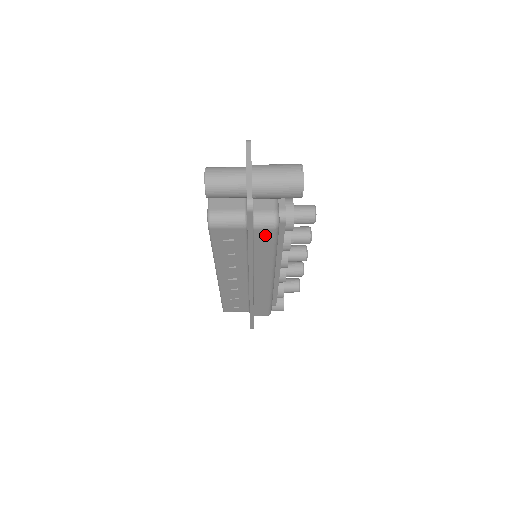
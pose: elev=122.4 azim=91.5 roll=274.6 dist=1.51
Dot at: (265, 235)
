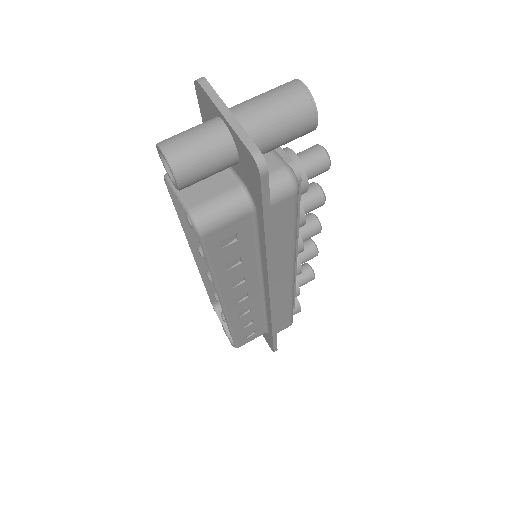
Dot at: (283, 210)
